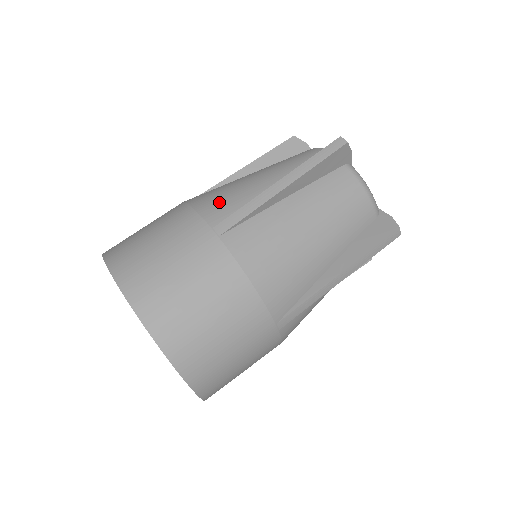
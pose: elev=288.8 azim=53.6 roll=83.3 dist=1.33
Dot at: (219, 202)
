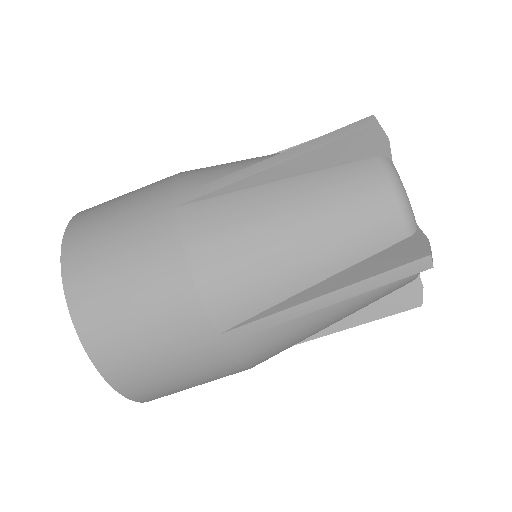
Dot at: (234, 291)
